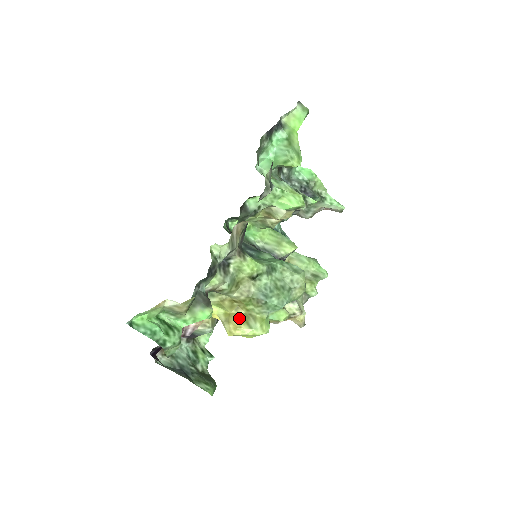
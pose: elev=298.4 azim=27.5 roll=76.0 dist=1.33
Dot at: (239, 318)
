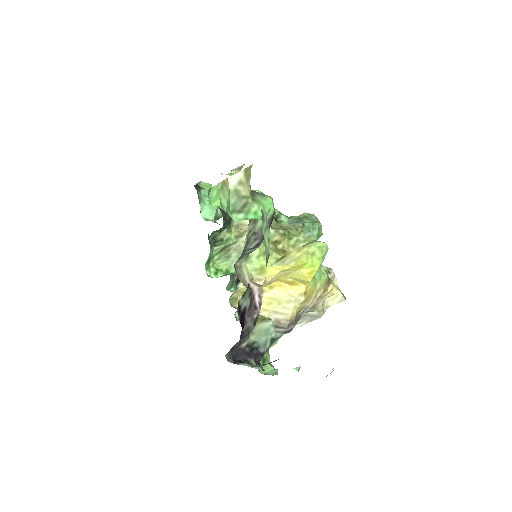
Dot at: occluded
